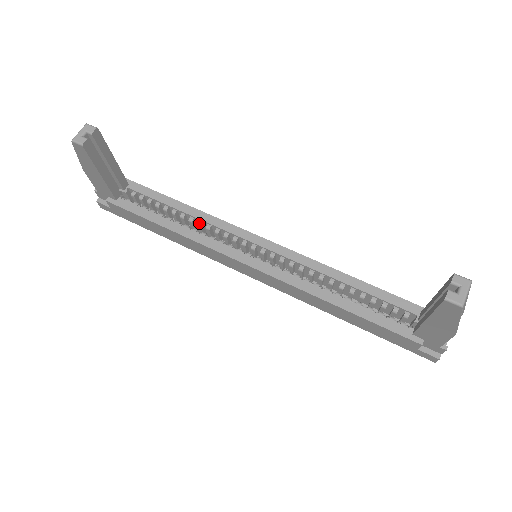
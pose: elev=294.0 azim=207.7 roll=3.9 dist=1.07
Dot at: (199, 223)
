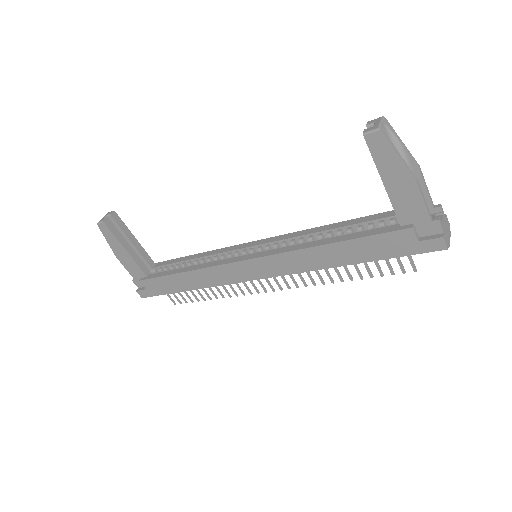
Dot at: (208, 259)
